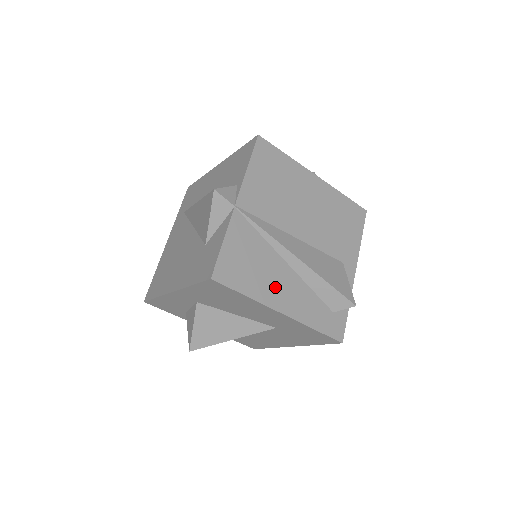
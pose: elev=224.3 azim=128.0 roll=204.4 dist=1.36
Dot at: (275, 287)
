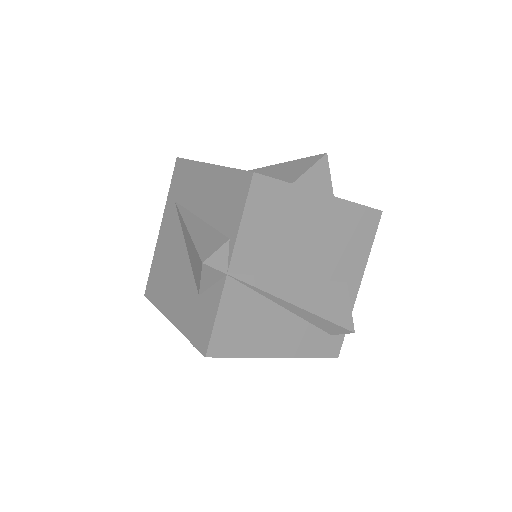
Dot at: (272, 337)
